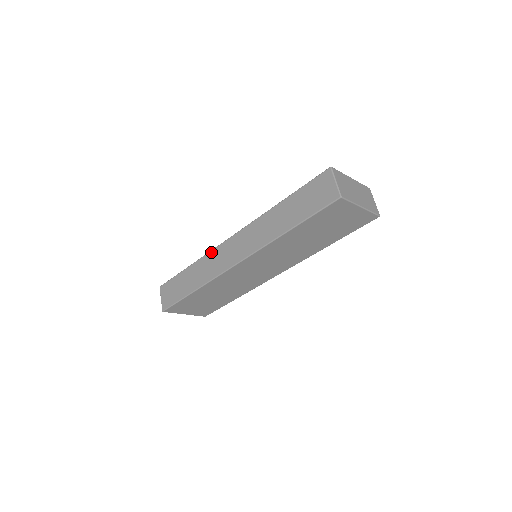
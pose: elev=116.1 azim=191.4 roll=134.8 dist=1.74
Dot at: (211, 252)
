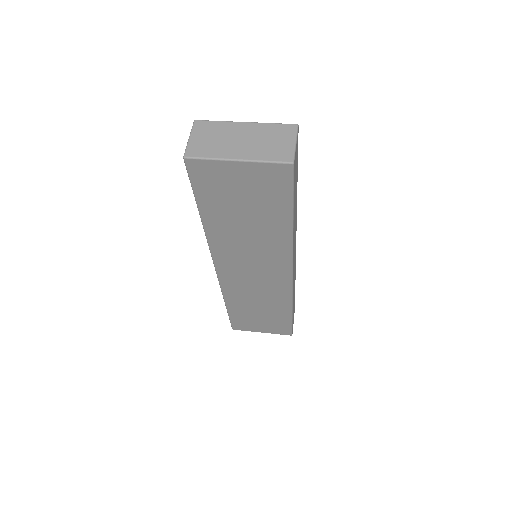
Dot at: occluded
